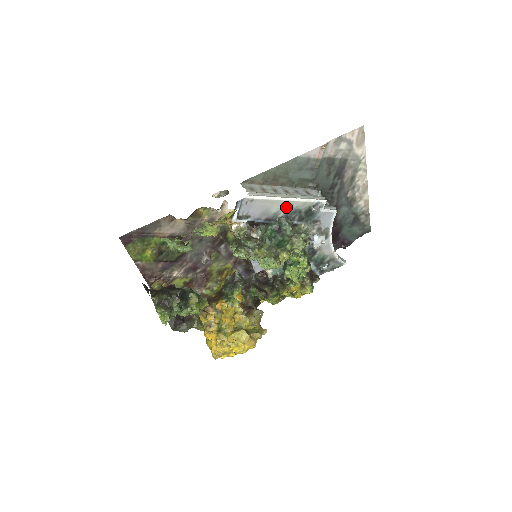
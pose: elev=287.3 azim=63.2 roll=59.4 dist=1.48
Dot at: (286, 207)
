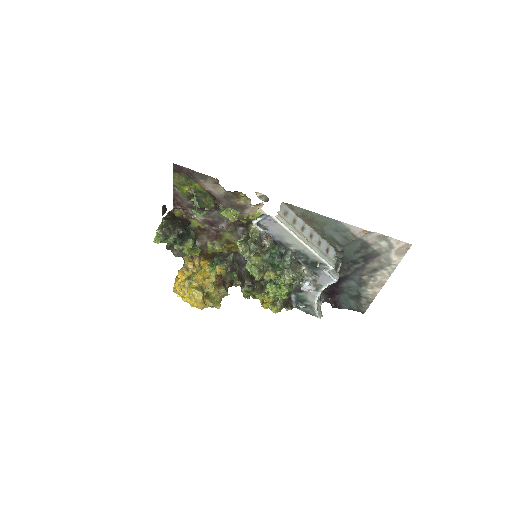
Dot at: (299, 247)
